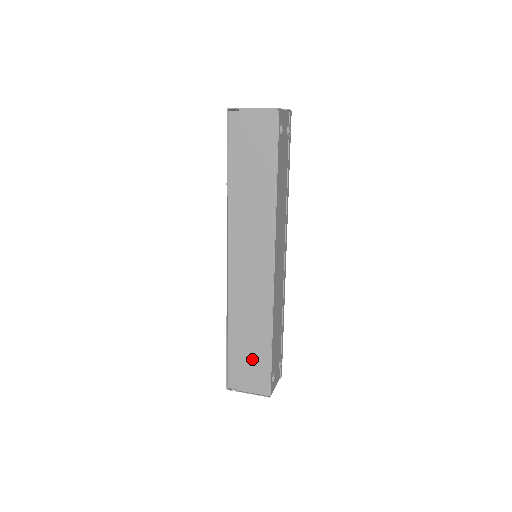
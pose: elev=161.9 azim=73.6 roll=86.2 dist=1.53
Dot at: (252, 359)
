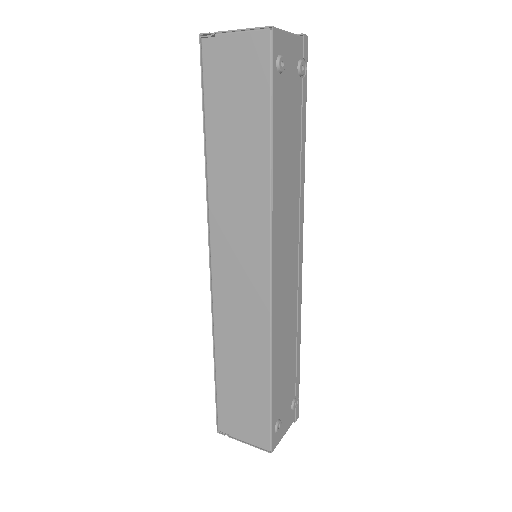
Dot at: (247, 399)
